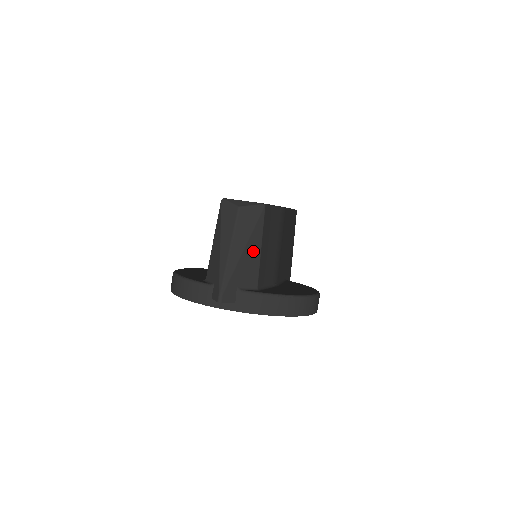
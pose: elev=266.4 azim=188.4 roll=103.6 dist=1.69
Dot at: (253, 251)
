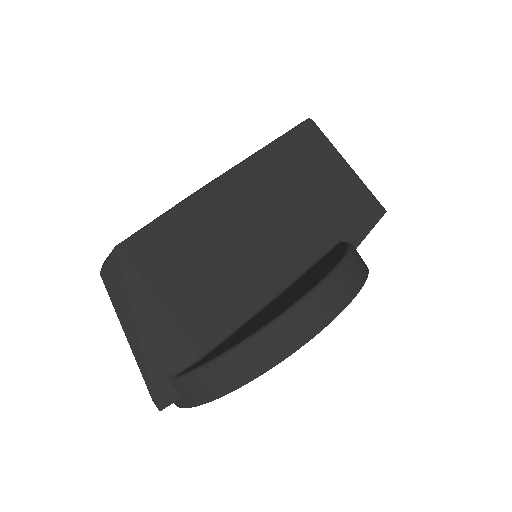
Dot at: (151, 317)
